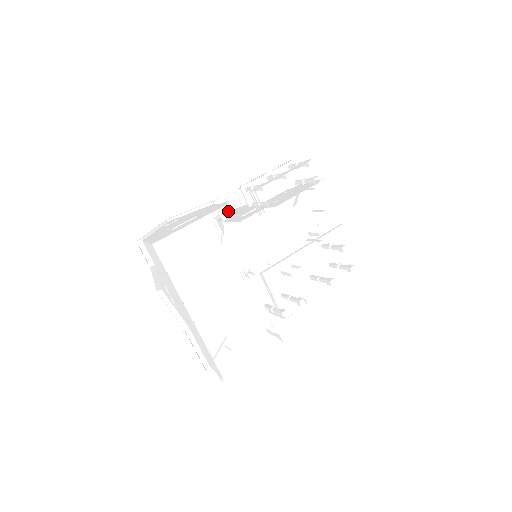
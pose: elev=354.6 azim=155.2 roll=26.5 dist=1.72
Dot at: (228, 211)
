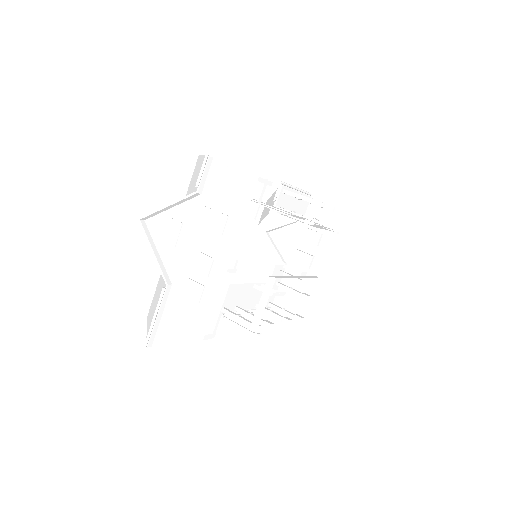
Dot at: occluded
